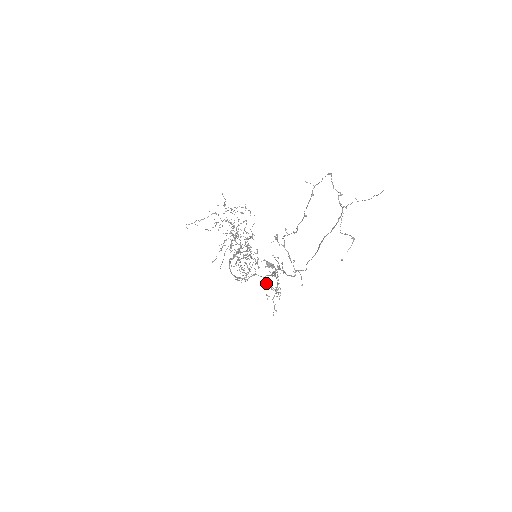
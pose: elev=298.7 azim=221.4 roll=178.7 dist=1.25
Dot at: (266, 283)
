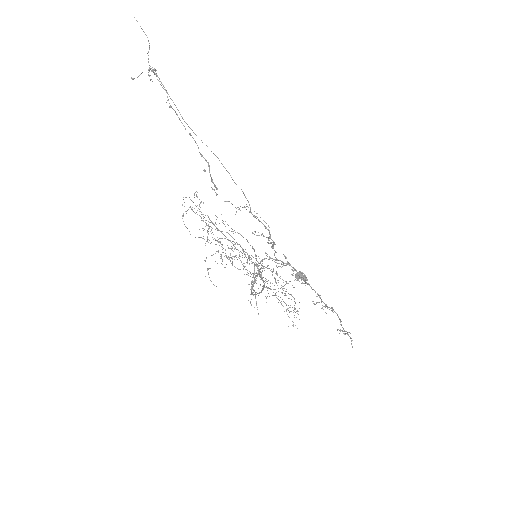
Dot at: occluded
